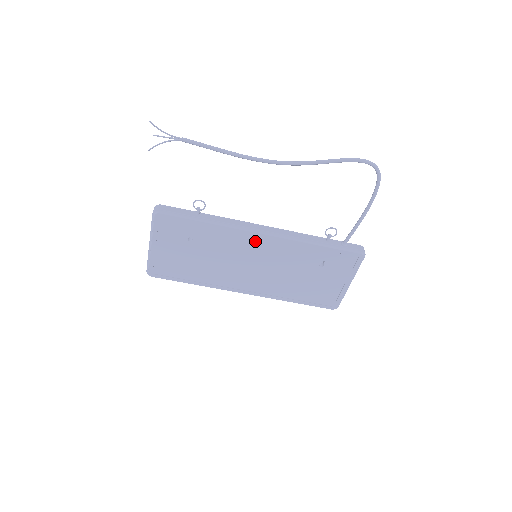
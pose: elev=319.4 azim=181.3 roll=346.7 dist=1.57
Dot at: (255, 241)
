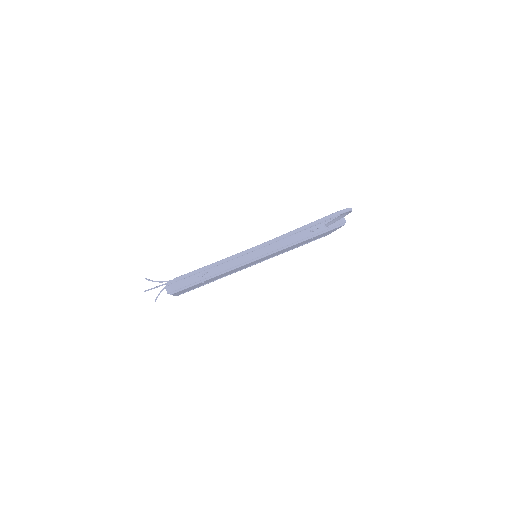
Dot at: occluded
